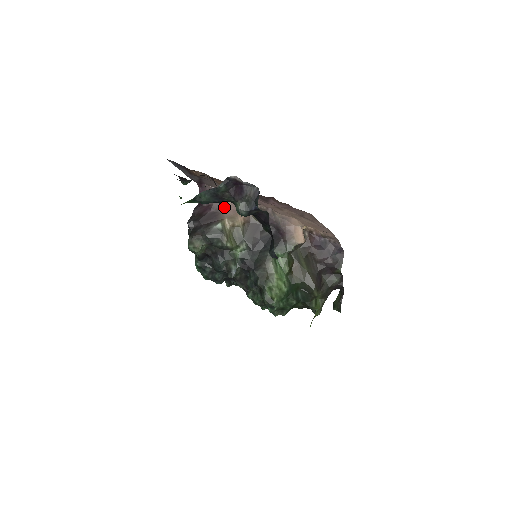
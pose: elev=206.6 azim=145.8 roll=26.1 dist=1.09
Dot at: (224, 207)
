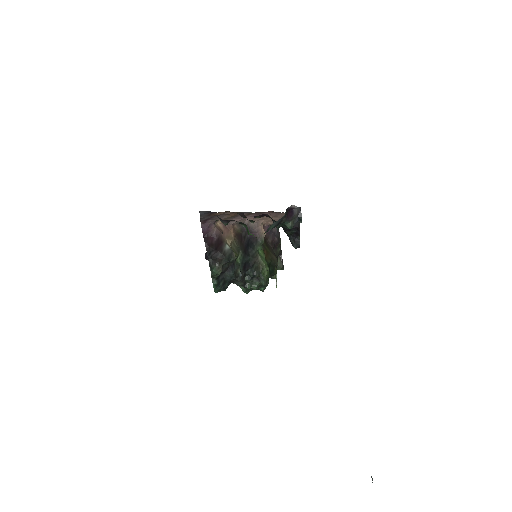
Dot at: (222, 232)
